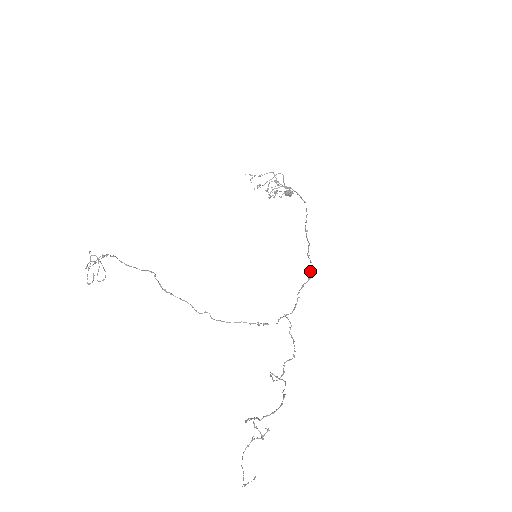
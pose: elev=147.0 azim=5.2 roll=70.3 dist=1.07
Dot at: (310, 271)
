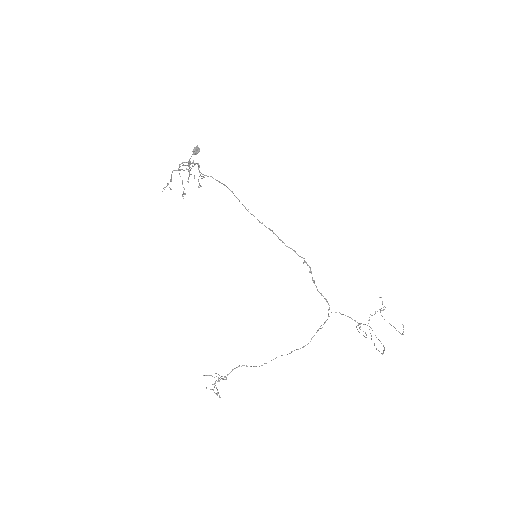
Dot at: occluded
